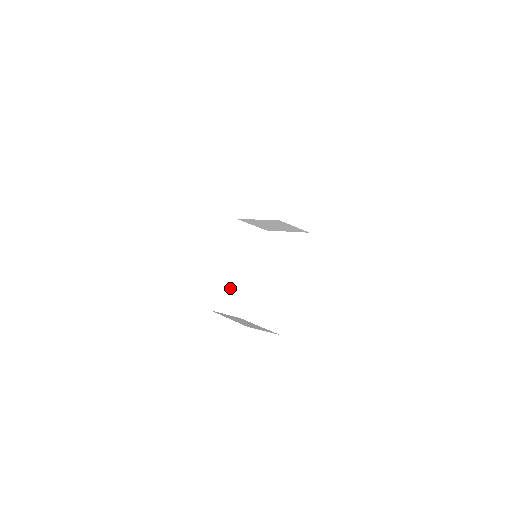
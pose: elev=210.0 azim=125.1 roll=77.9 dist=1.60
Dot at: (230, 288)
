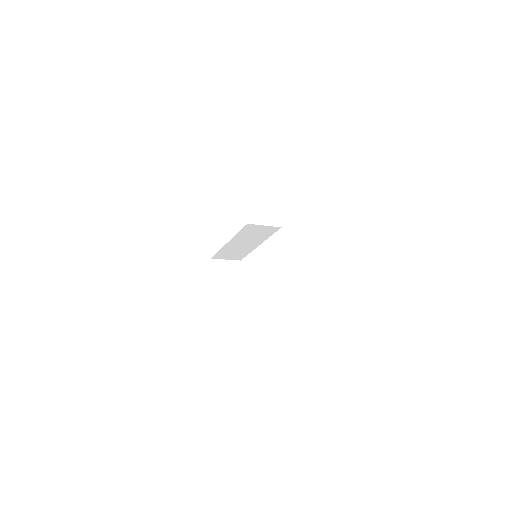
Dot at: (232, 251)
